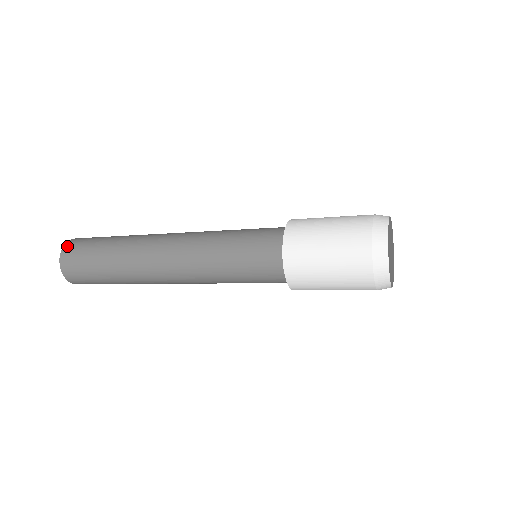
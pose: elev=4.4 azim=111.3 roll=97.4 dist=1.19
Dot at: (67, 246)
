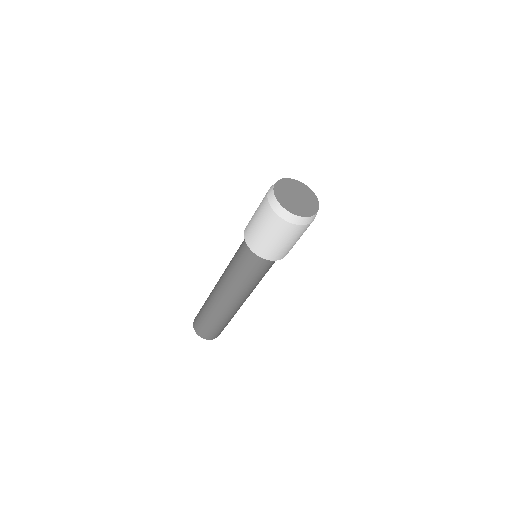
Dot at: occluded
